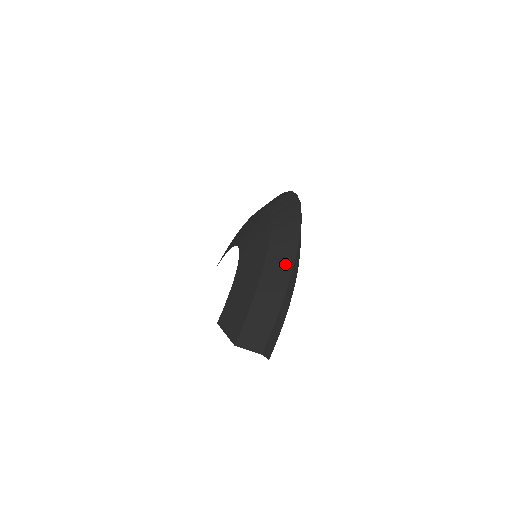
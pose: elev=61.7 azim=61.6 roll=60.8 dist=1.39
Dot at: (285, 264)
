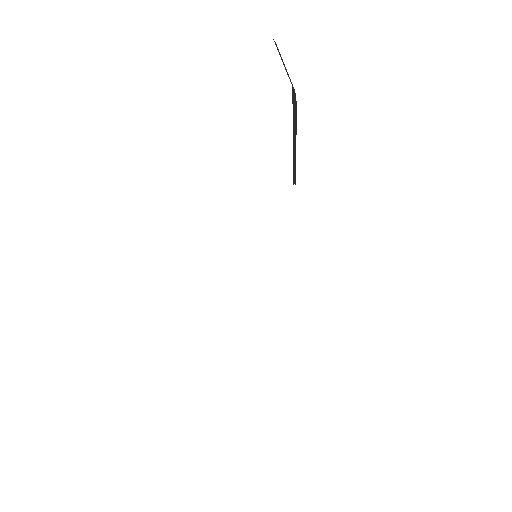
Dot at: occluded
